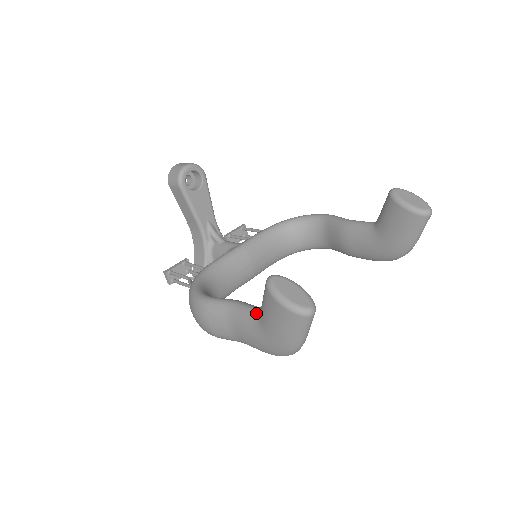
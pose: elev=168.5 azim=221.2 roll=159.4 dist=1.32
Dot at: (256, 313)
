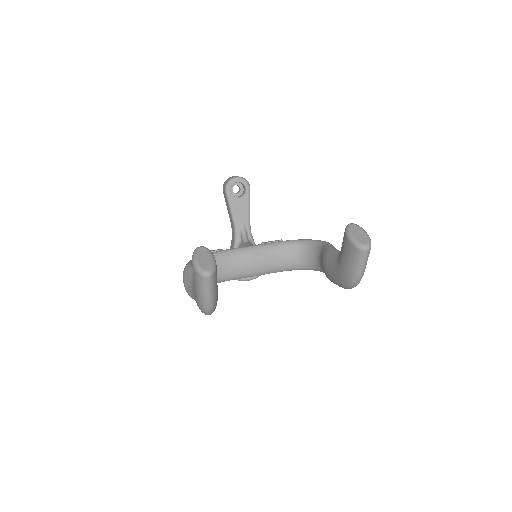
Dot at: occluded
